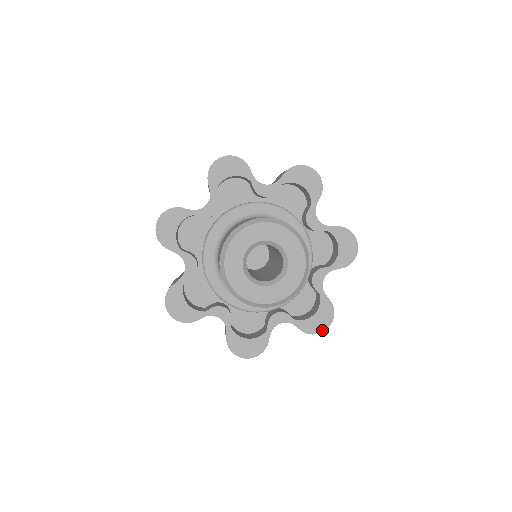
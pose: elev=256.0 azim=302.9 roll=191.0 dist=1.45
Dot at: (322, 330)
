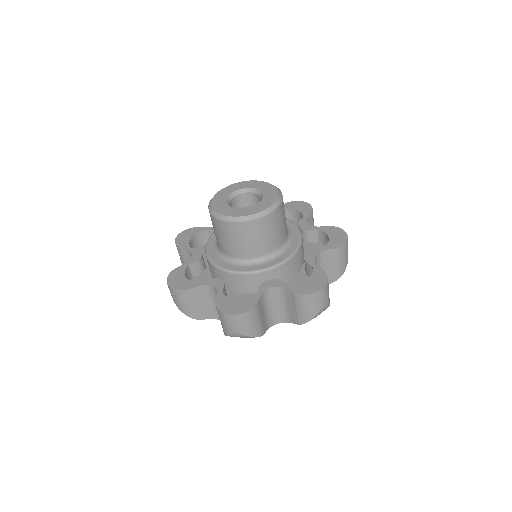
Dot at: (346, 238)
